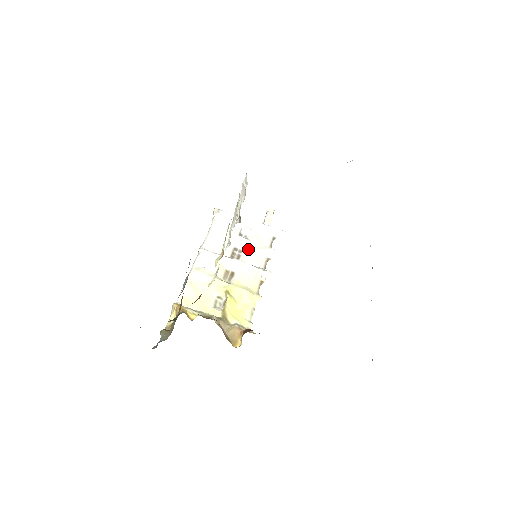
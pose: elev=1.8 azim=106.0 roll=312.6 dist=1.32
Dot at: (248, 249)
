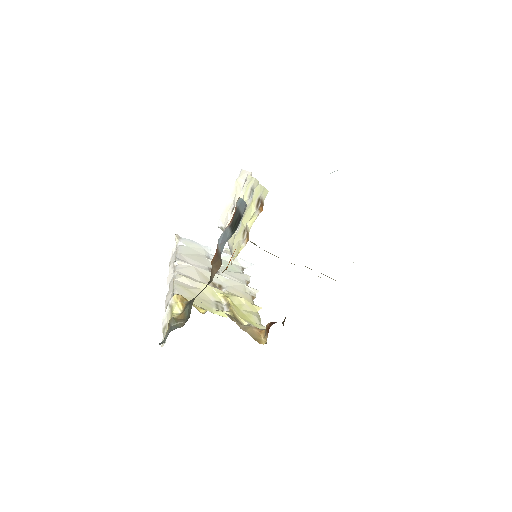
Dot at: (224, 271)
